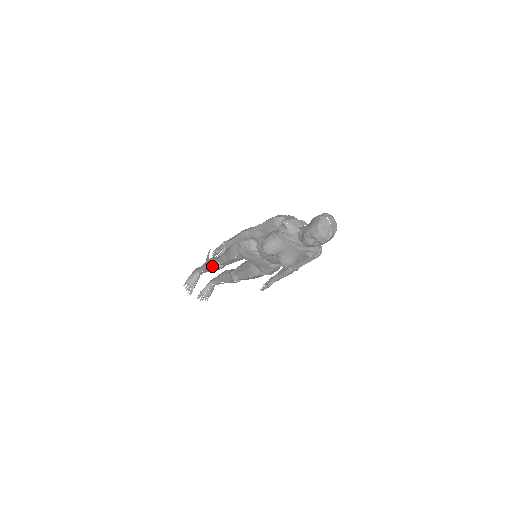
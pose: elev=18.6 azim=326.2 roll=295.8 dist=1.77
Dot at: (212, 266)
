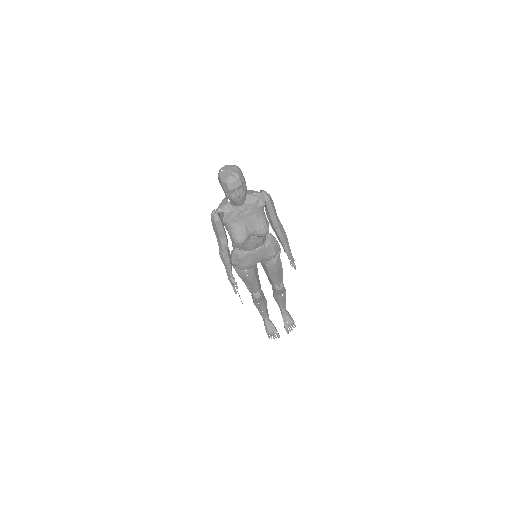
Dot at: (256, 302)
